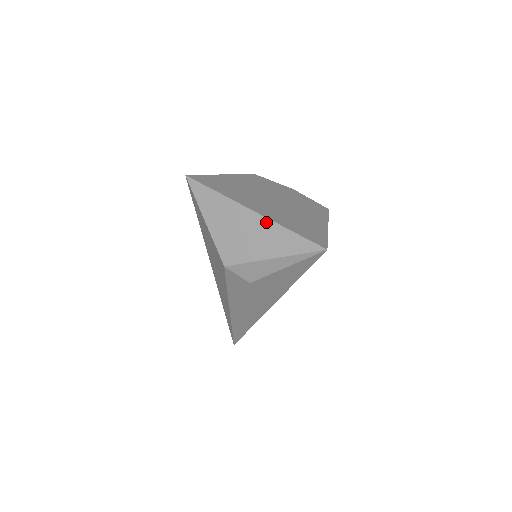
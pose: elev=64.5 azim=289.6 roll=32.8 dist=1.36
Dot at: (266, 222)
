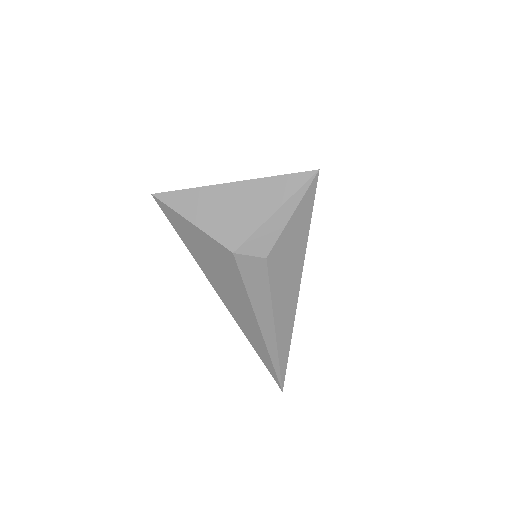
Dot at: (250, 184)
